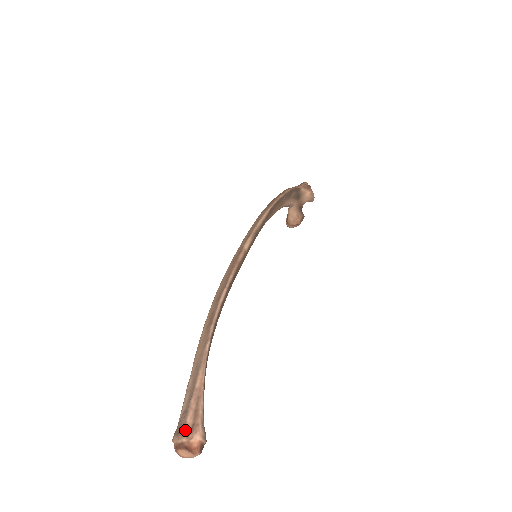
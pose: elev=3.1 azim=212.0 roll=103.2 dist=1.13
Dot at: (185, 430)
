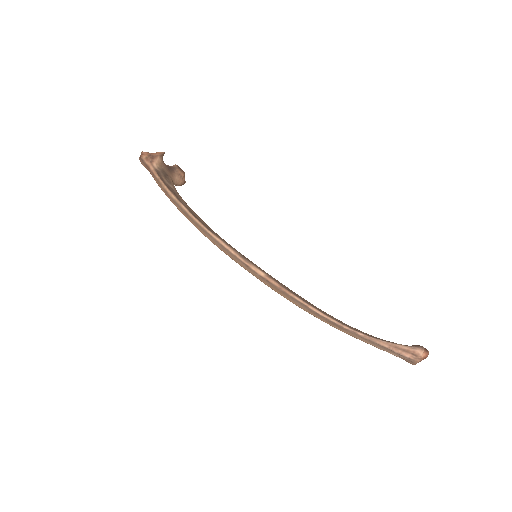
Dot at: (414, 359)
